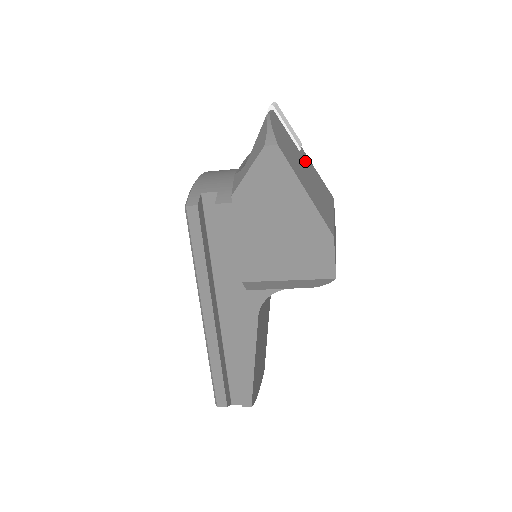
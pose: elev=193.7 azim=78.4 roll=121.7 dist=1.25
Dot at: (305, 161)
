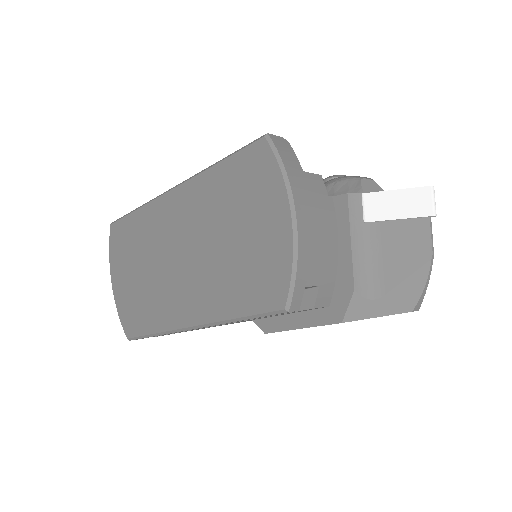
Dot at: occluded
